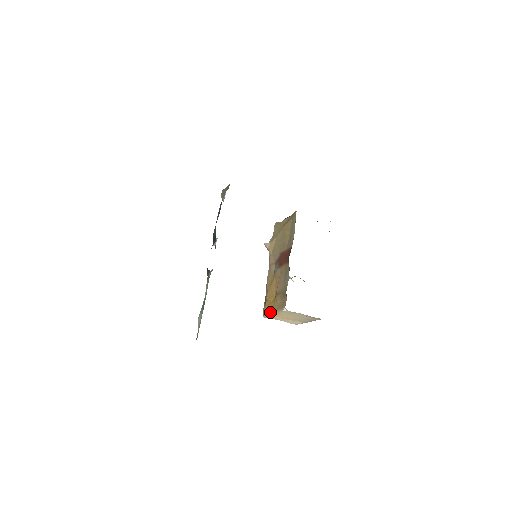
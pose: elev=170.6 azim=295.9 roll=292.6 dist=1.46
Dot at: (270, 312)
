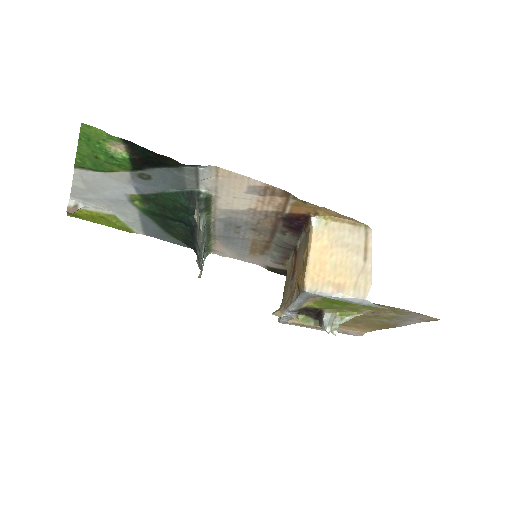
Dot at: (306, 264)
